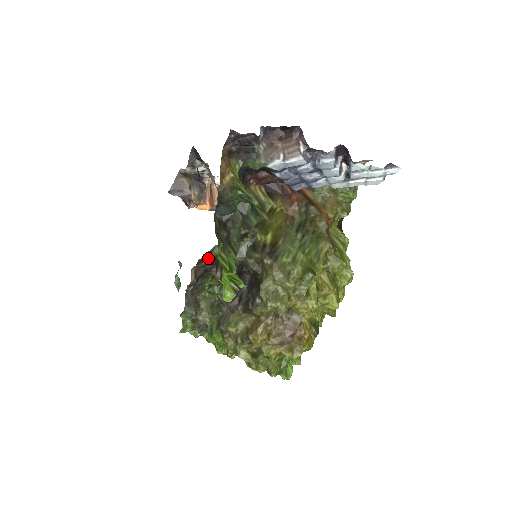
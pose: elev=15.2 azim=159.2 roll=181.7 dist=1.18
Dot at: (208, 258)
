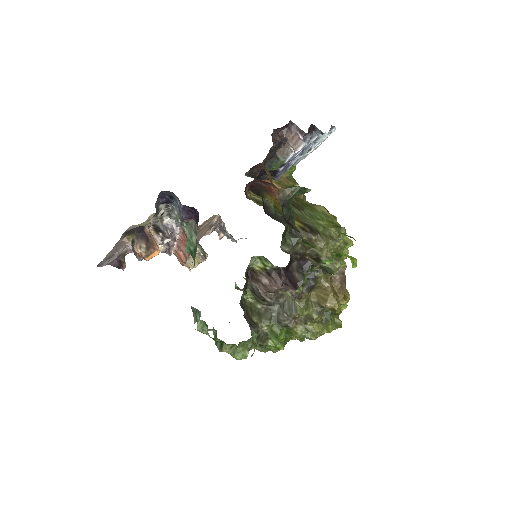
Dot at: (245, 275)
